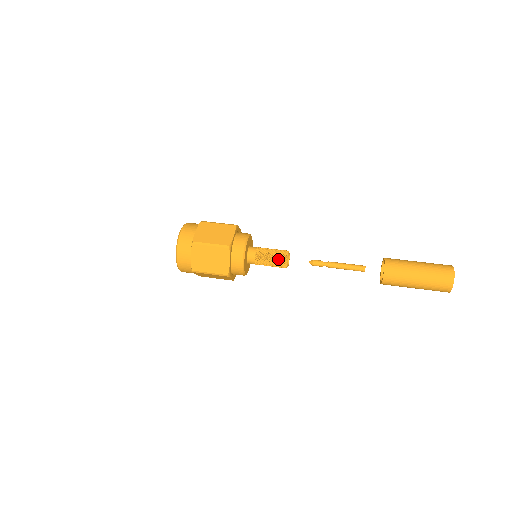
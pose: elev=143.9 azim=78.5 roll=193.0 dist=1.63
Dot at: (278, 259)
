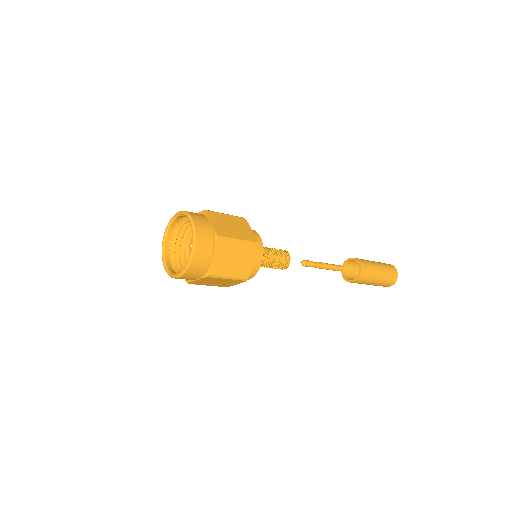
Dot at: (281, 250)
